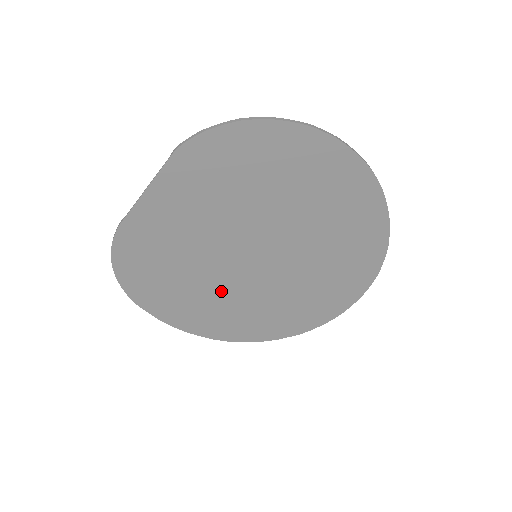
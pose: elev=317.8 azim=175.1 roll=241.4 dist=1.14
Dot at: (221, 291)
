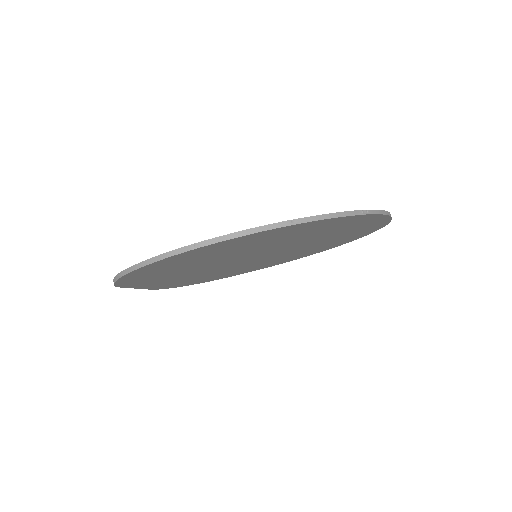
Dot at: (262, 262)
